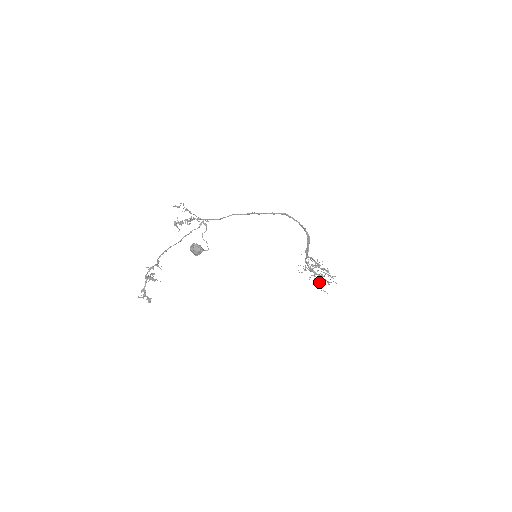
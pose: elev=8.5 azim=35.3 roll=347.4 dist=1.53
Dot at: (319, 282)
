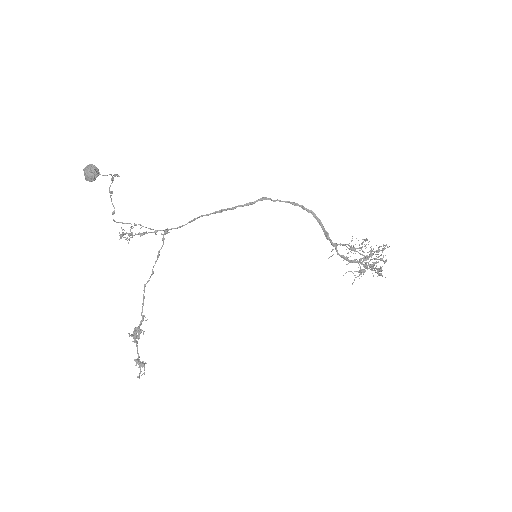
Dot at: (375, 272)
